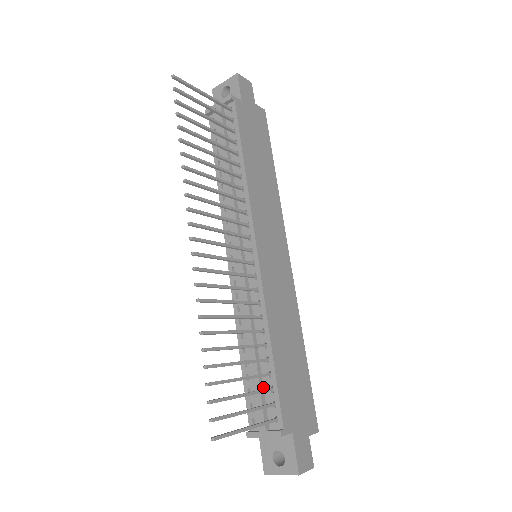
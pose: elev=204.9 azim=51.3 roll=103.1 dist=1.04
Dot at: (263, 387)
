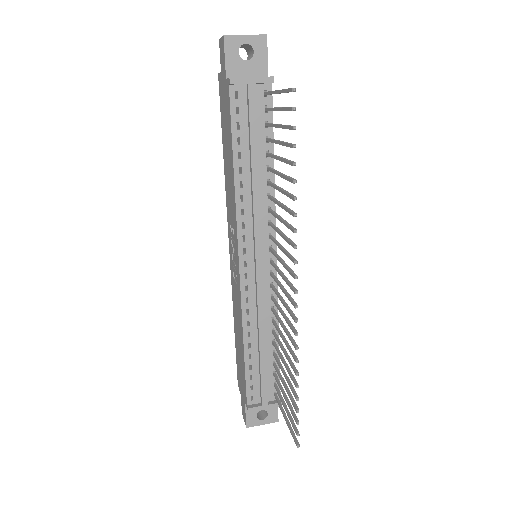
Dot at: (266, 373)
